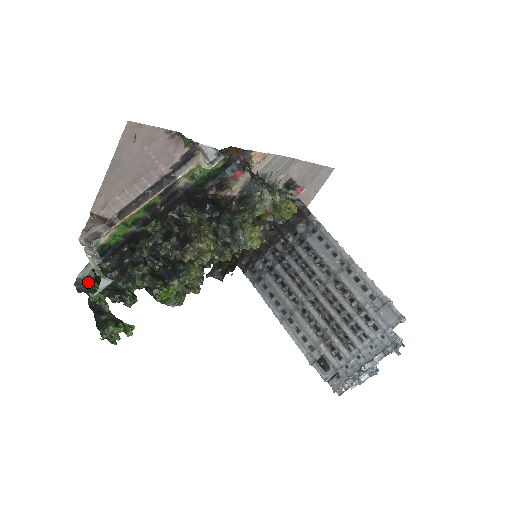
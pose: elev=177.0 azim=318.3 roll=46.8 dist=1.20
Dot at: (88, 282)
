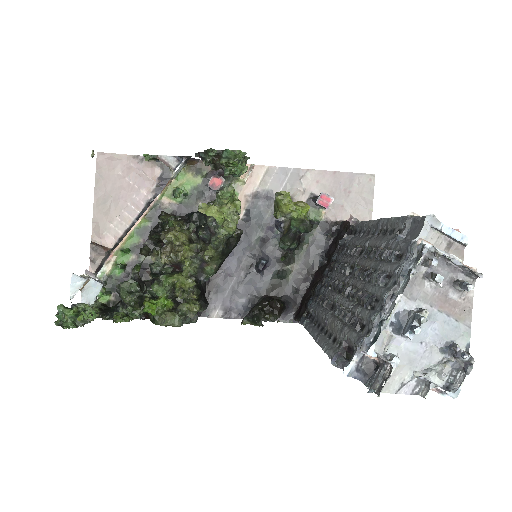
Dot at: occluded
